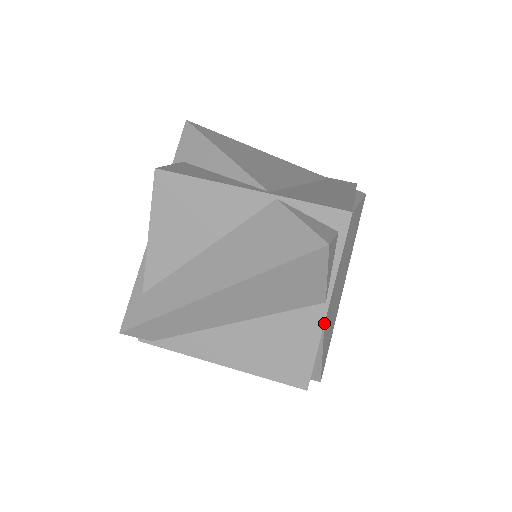
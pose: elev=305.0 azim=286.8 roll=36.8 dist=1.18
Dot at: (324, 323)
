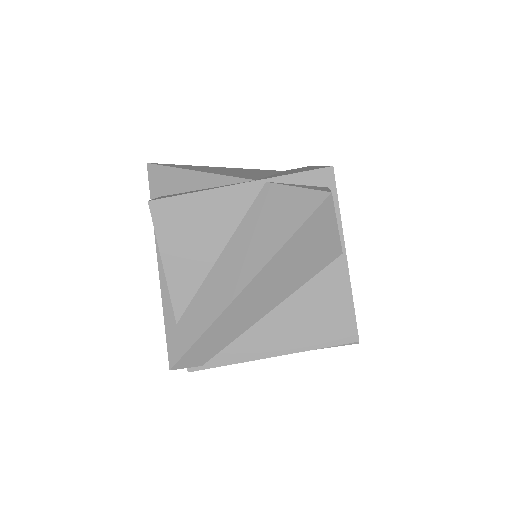
Dot at: occluded
